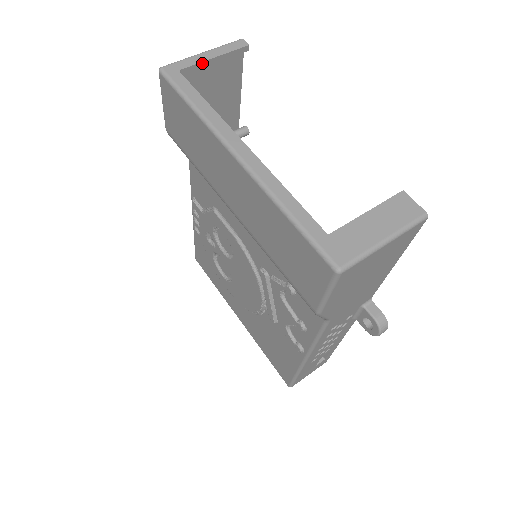
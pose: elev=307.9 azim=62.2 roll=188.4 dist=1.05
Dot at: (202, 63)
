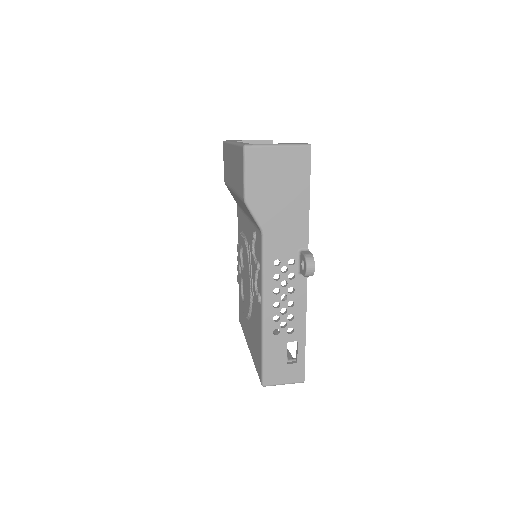
Dot at: (245, 141)
